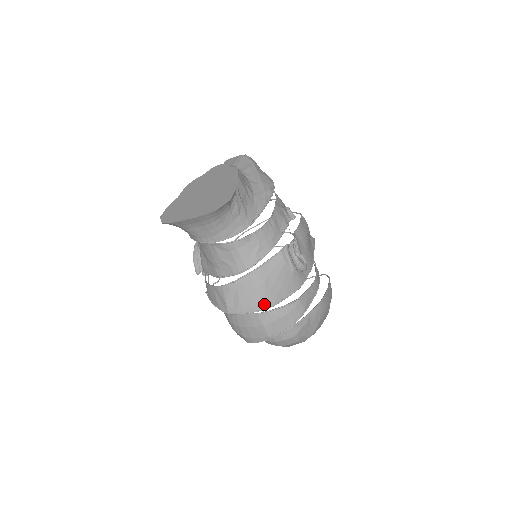
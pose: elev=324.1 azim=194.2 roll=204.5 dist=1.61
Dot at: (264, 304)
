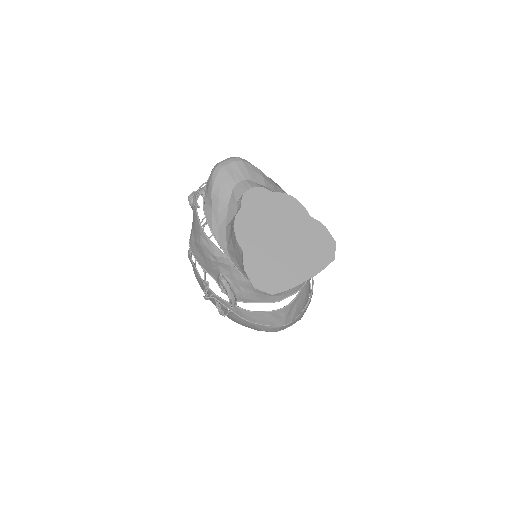
Dot at: (307, 300)
